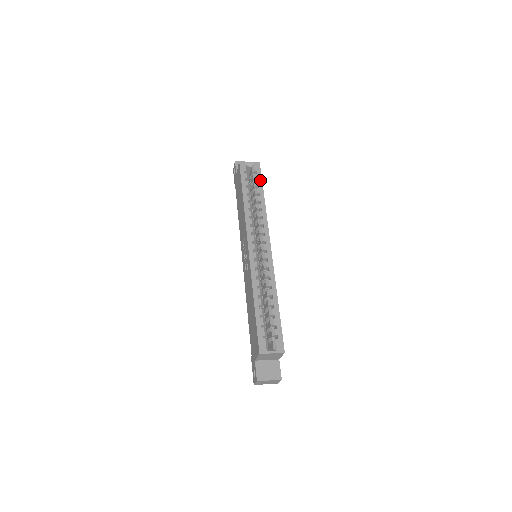
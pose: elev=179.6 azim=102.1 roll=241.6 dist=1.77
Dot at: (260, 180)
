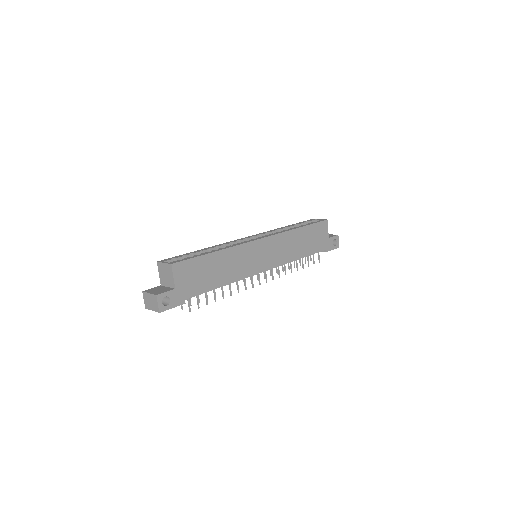
Dot at: (312, 223)
